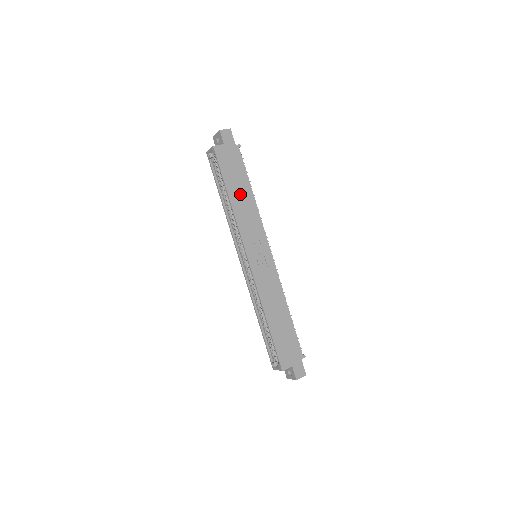
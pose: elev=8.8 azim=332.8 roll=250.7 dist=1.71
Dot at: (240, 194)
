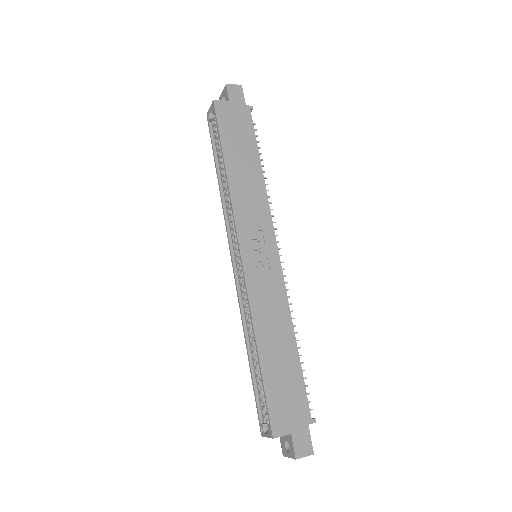
Dot at: (242, 166)
